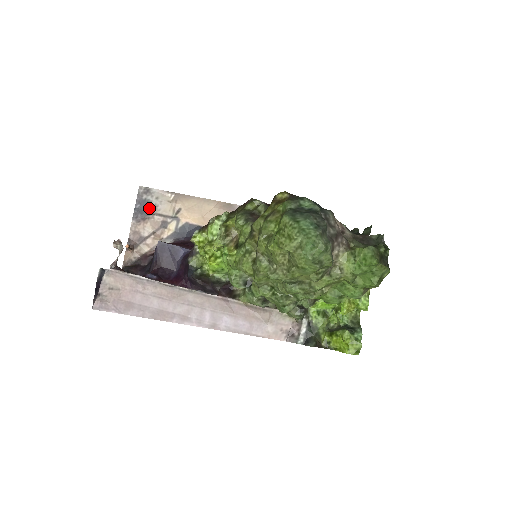
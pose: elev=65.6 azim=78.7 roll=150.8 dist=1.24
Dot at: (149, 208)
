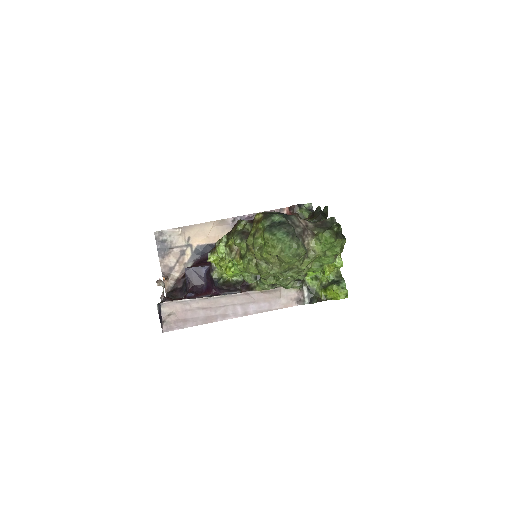
Dot at: (167, 245)
